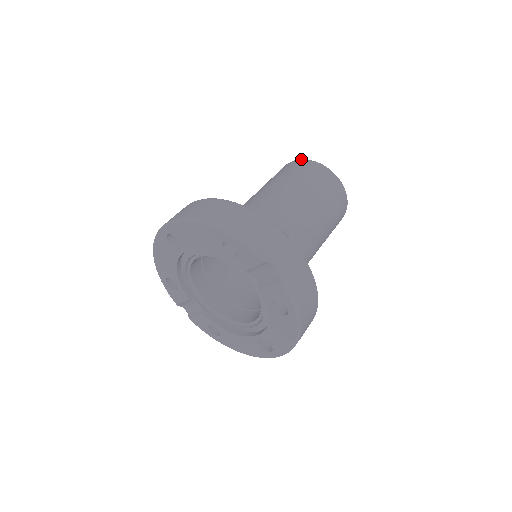
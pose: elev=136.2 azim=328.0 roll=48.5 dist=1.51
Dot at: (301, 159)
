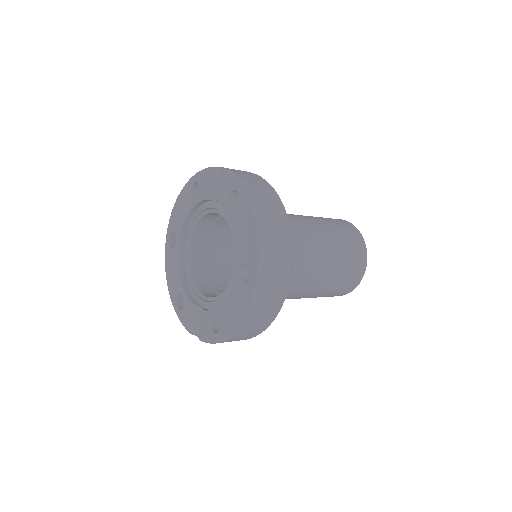
Dot at: occluded
